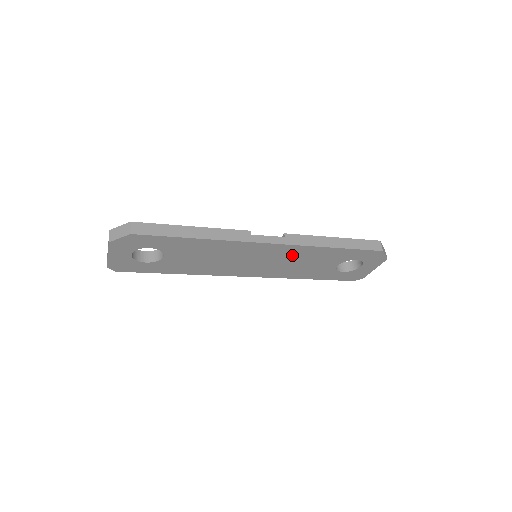
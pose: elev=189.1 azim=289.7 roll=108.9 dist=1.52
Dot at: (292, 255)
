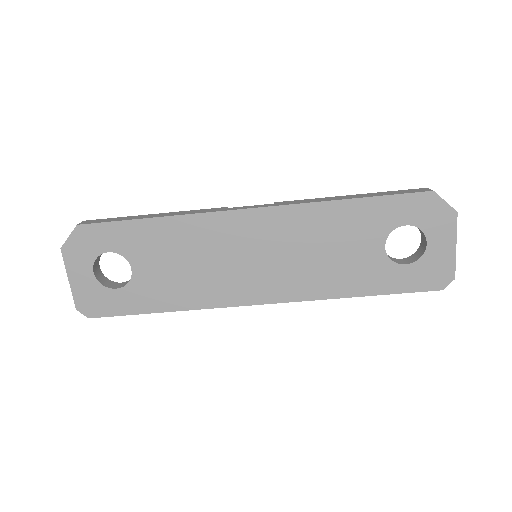
Dot at: (298, 232)
